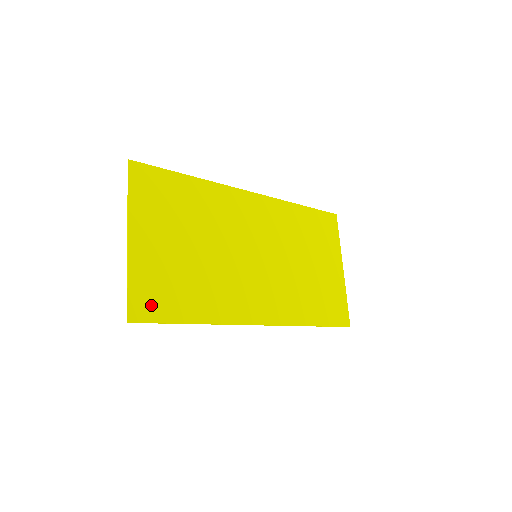
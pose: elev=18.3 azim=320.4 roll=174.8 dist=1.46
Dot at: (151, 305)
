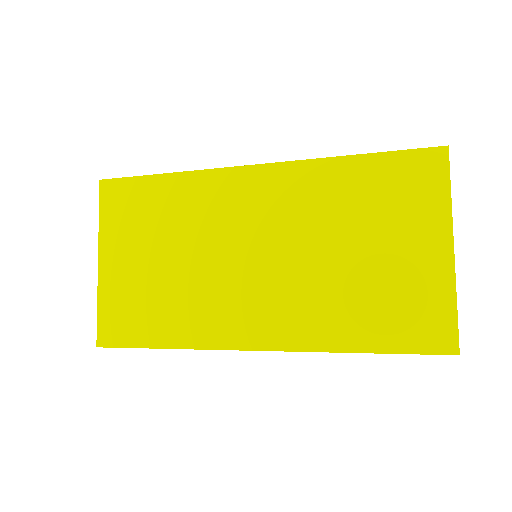
Dot at: (118, 329)
